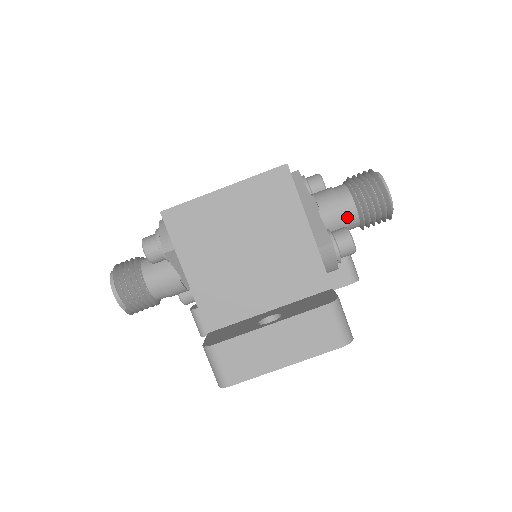
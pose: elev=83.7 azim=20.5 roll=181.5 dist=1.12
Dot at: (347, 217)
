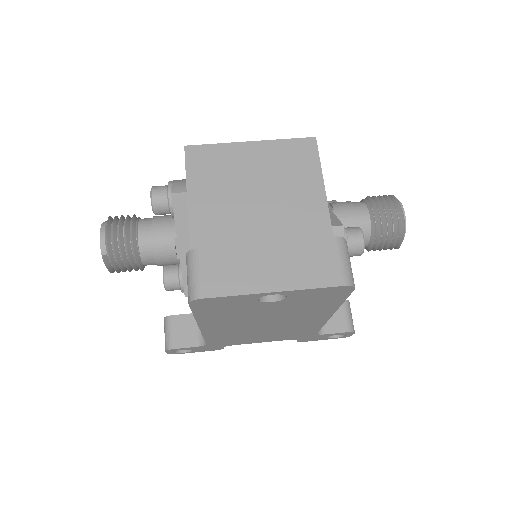
Dot at: (359, 223)
